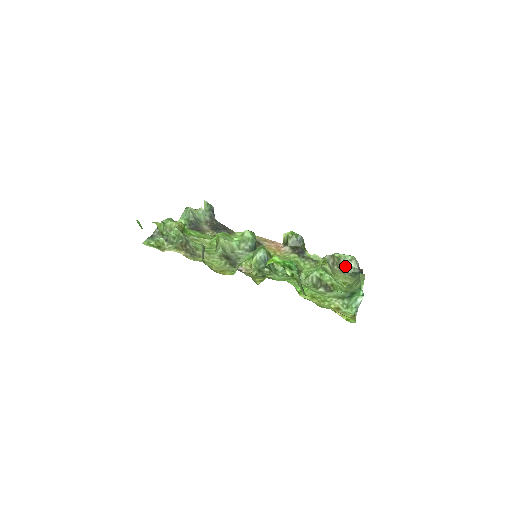
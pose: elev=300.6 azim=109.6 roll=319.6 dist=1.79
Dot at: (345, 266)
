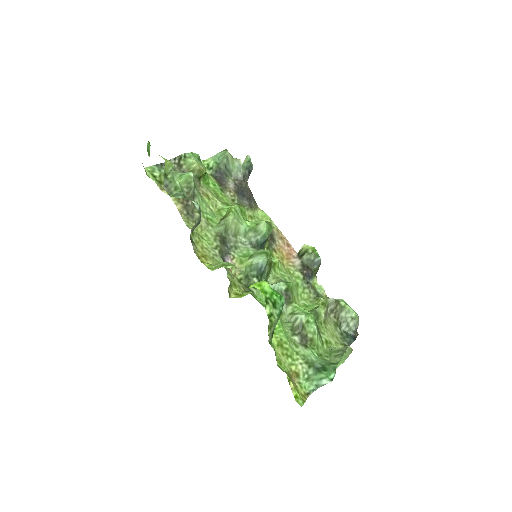
Dot at: (343, 320)
